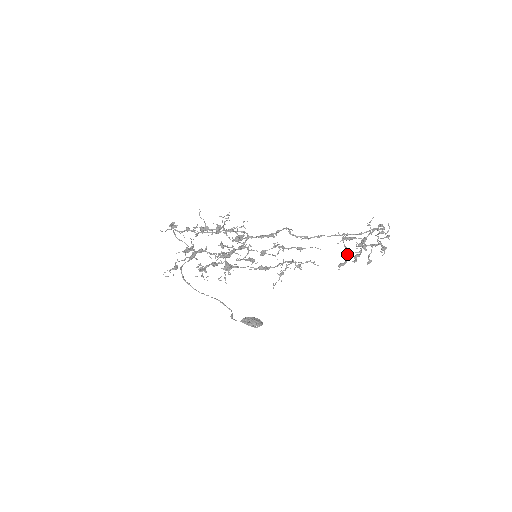
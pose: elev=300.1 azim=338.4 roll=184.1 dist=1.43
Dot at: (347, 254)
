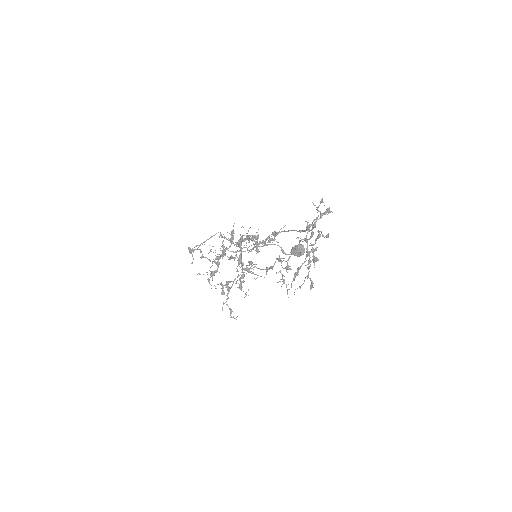
Dot at: (307, 268)
